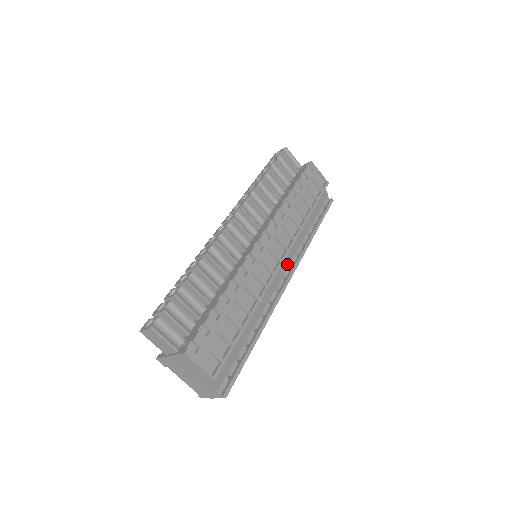
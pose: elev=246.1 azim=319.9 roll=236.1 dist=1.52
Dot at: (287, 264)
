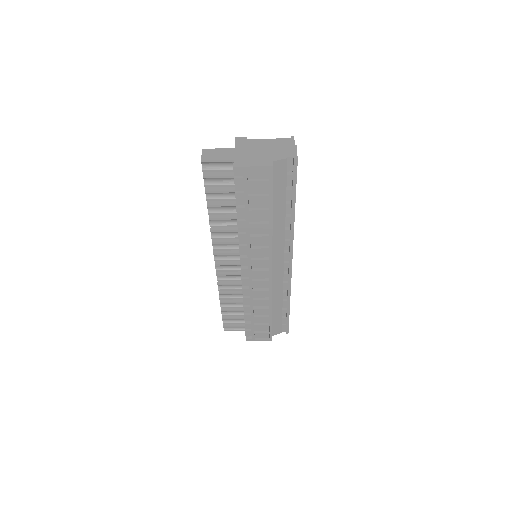
Dot at: (282, 256)
